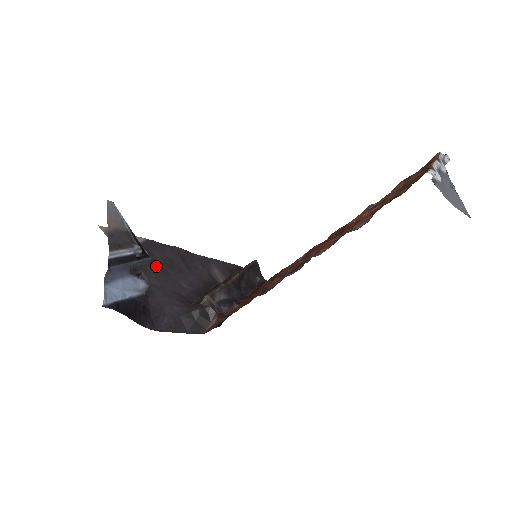
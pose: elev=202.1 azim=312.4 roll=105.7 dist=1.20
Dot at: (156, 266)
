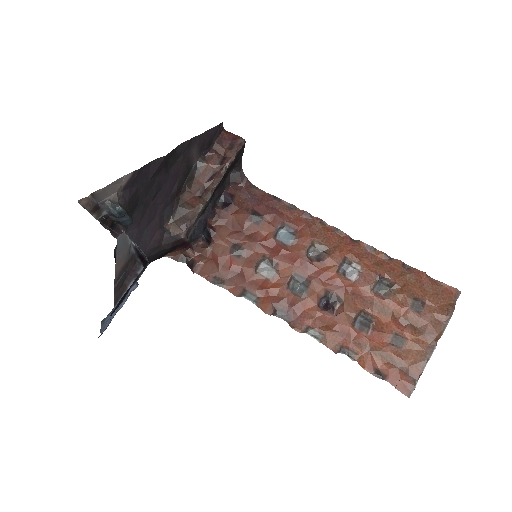
Dot at: (137, 205)
